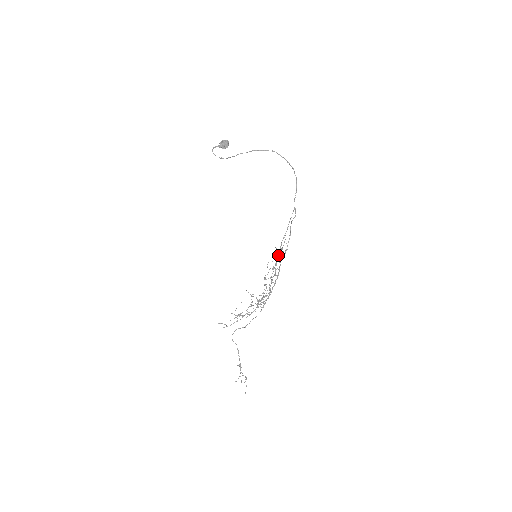
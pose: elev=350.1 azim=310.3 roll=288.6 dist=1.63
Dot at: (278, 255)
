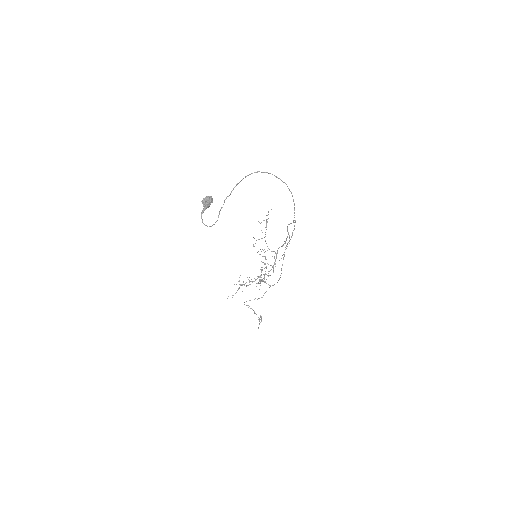
Dot at: occluded
